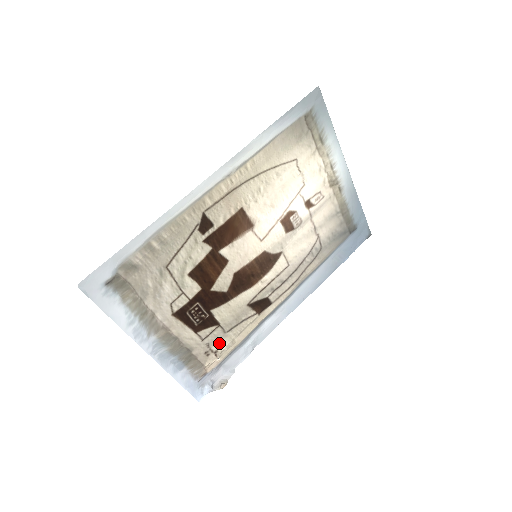
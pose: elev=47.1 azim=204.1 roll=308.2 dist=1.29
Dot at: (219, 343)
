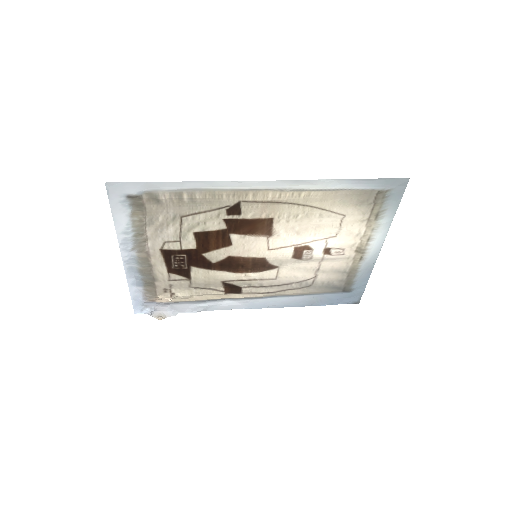
Dot at: (180, 290)
